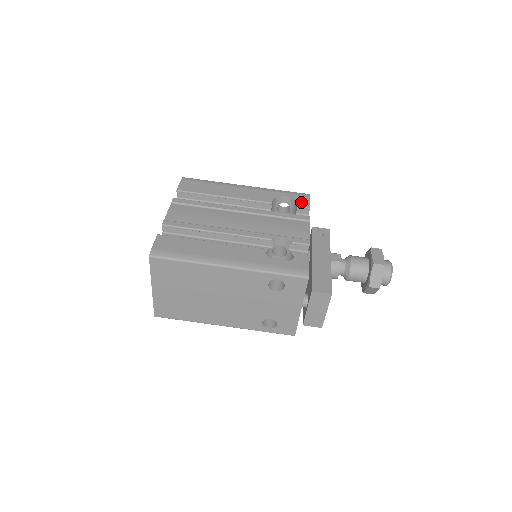
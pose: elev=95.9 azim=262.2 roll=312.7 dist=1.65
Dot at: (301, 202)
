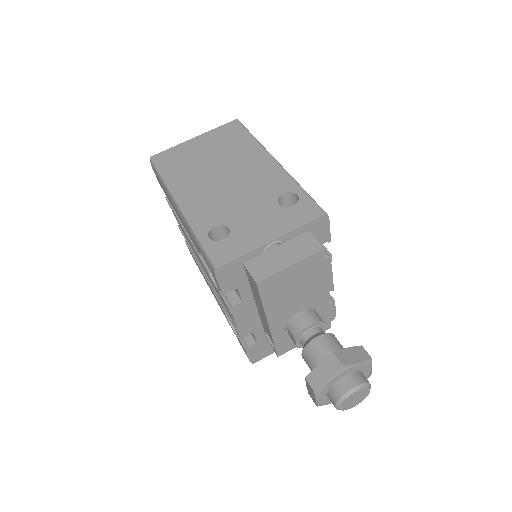
Dot at: occluded
